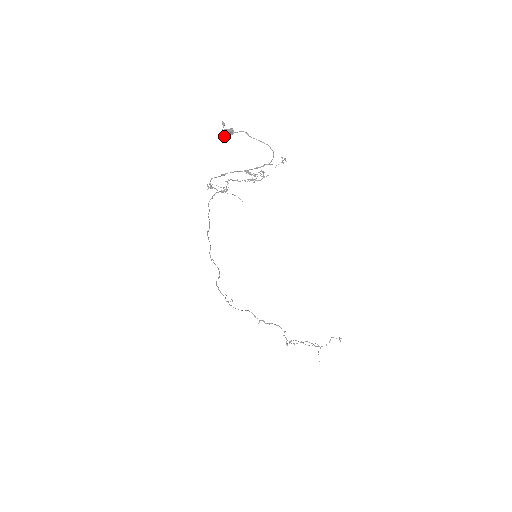
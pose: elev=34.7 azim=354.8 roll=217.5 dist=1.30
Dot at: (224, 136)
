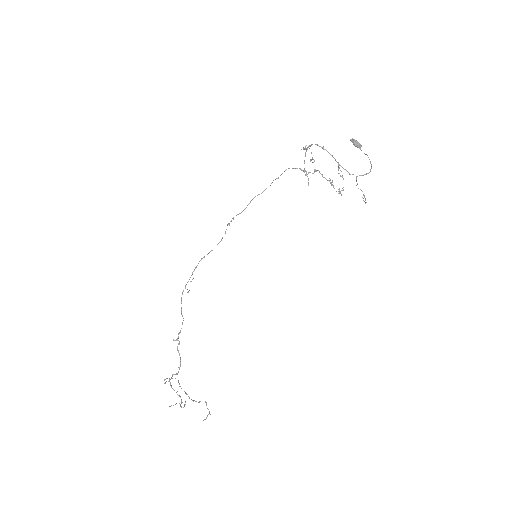
Dot at: (352, 142)
